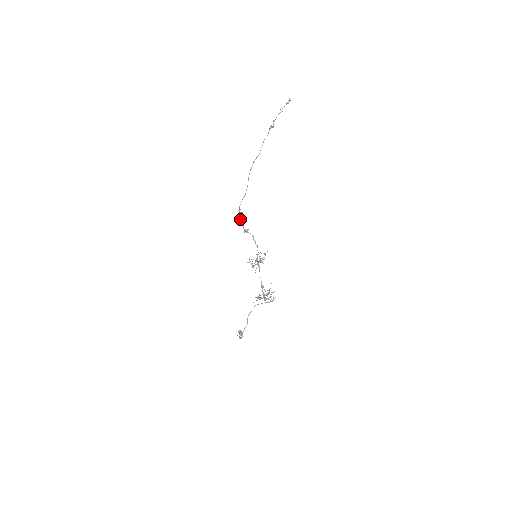
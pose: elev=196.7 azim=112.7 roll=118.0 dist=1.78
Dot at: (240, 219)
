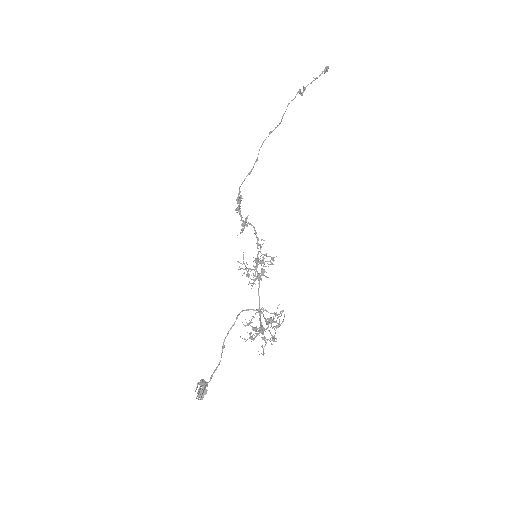
Dot at: occluded
